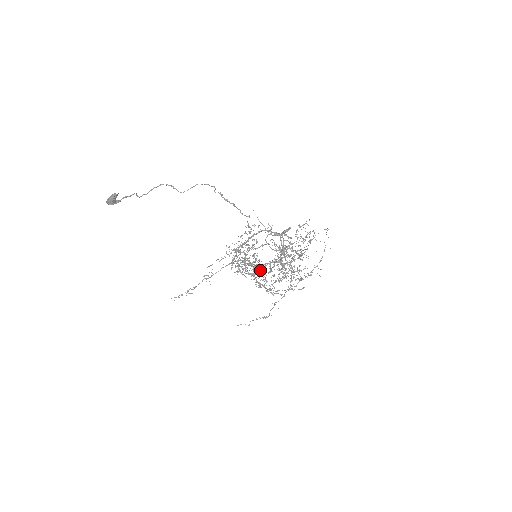
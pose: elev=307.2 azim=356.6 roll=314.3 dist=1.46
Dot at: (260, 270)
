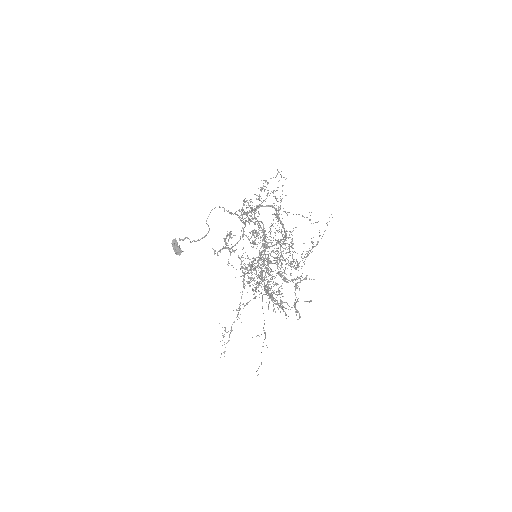
Dot at: occluded
